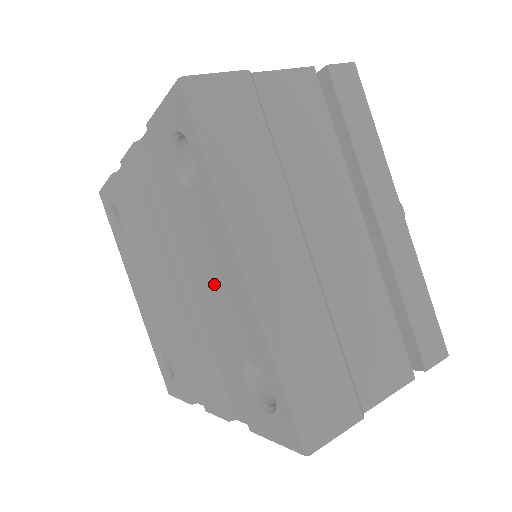
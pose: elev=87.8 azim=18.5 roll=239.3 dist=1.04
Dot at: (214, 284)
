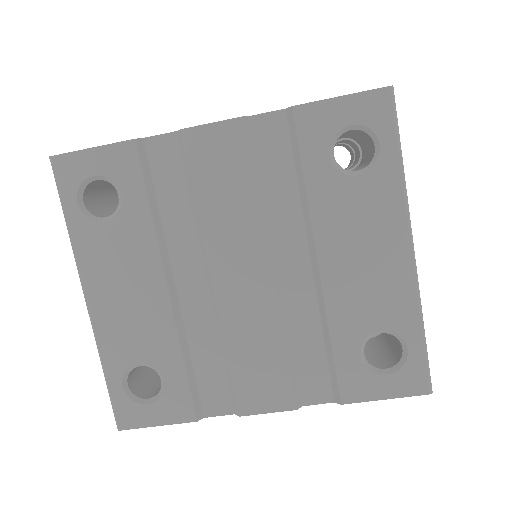
Dot at: (351, 265)
